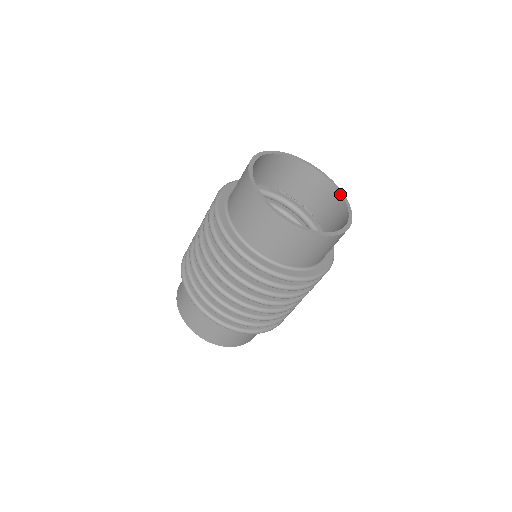
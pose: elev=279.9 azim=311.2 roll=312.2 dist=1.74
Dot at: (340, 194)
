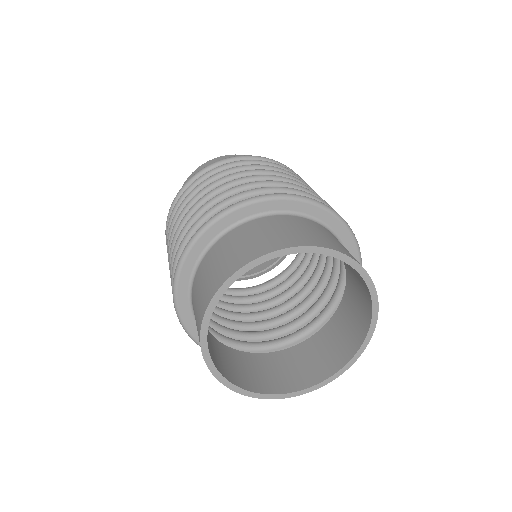
Dot at: (365, 337)
